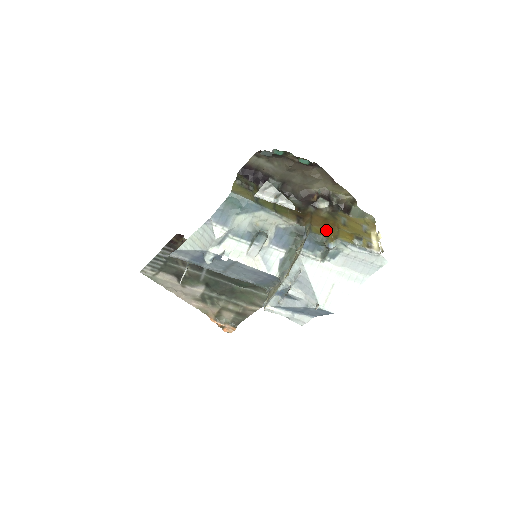
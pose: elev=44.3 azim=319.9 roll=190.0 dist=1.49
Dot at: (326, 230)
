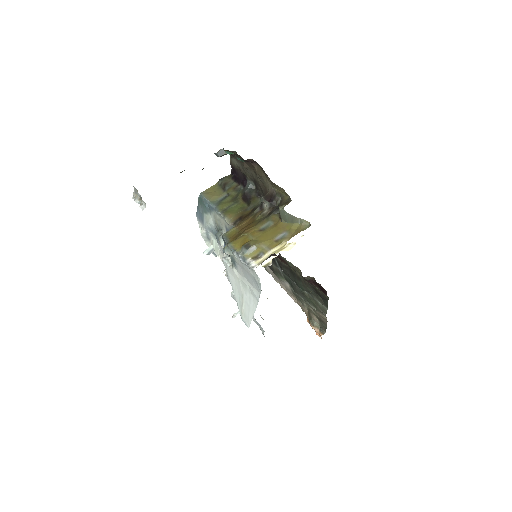
Dot at: (238, 234)
